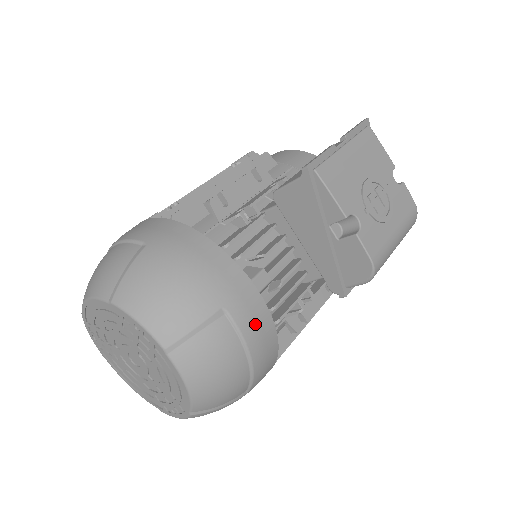
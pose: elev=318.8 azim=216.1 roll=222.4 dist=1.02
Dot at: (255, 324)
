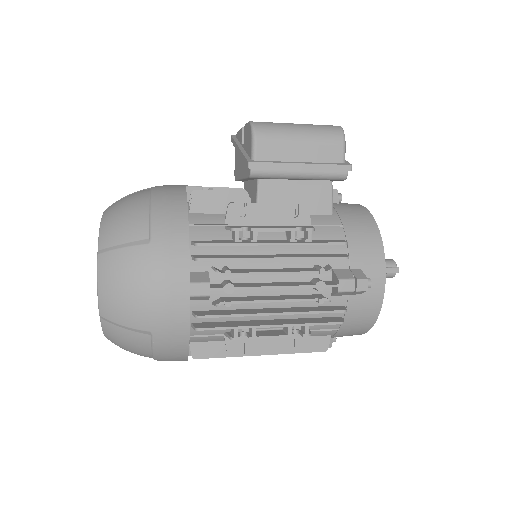
Dot at: (167, 188)
